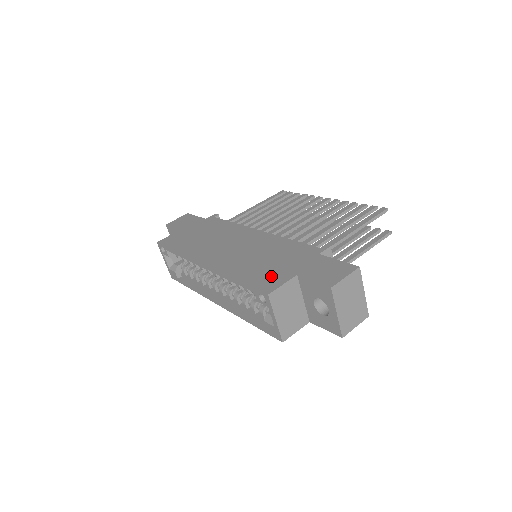
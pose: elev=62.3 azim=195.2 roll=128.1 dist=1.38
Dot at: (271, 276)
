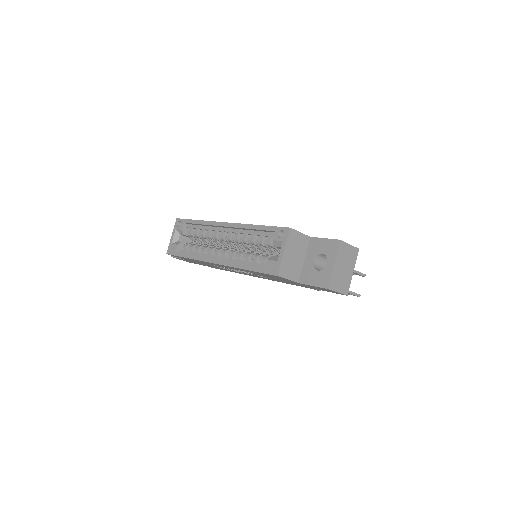
Dot at: occluded
